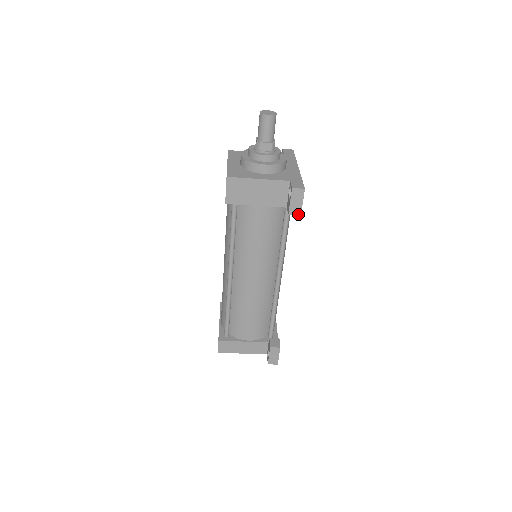
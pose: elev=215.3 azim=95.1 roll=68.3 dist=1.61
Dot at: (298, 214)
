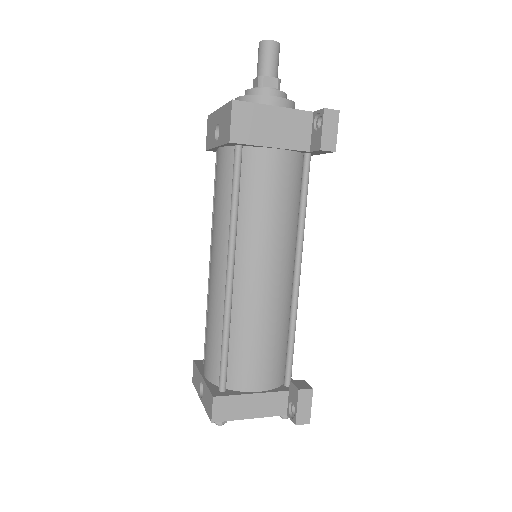
Dot at: (332, 149)
